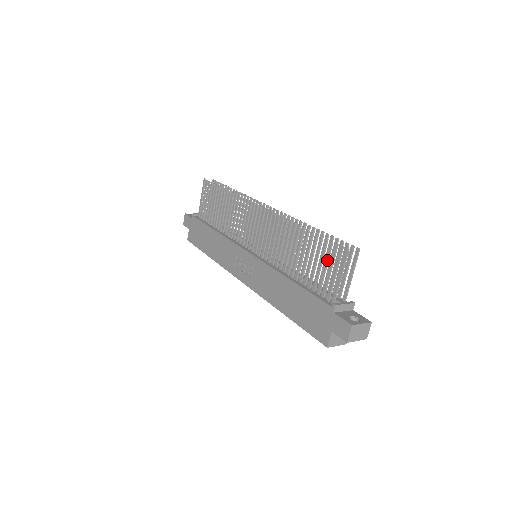
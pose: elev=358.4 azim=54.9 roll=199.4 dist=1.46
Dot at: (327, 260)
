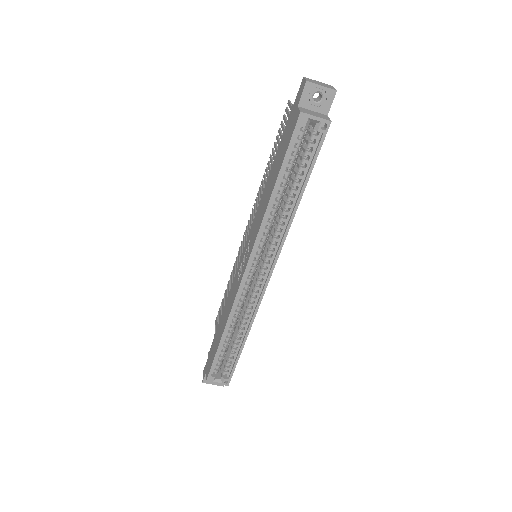
Dot at: (283, 127)
